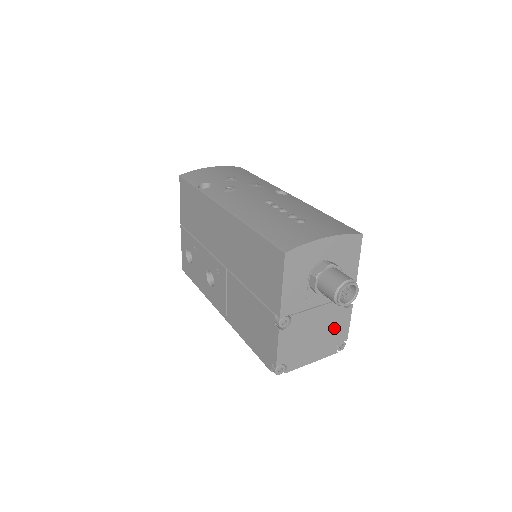
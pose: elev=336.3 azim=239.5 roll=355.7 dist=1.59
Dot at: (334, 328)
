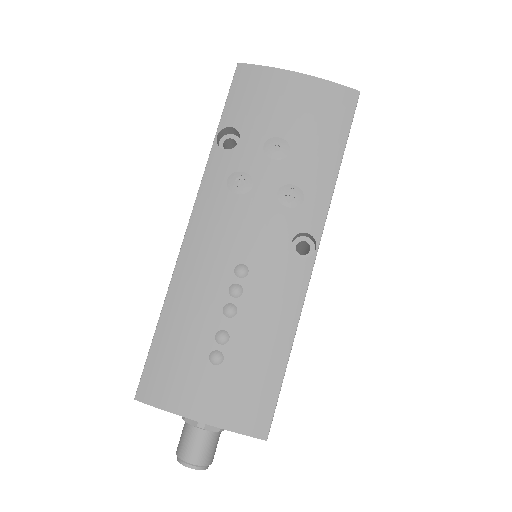
Dot at: occluded
